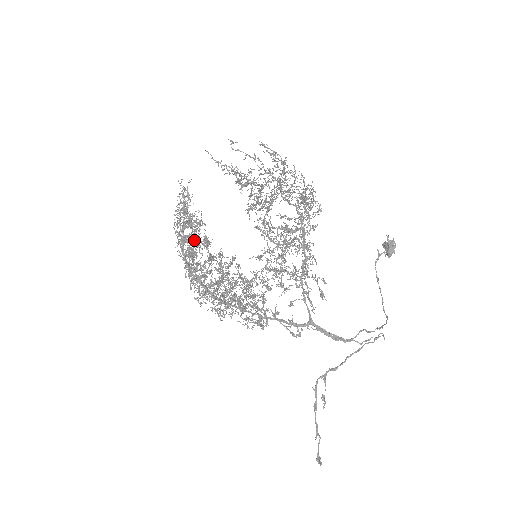
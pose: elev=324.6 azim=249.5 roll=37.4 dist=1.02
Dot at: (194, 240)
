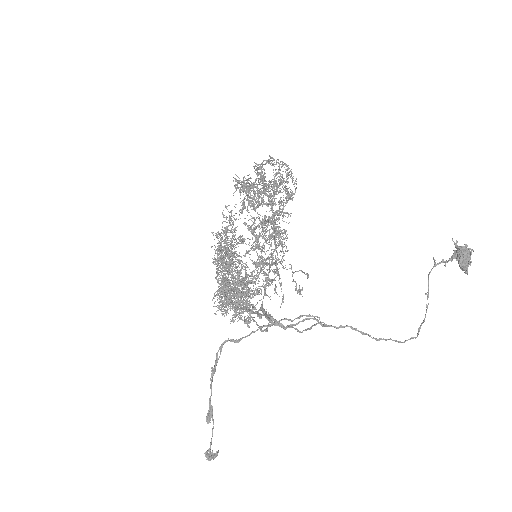
Dot at: (218, 248)
